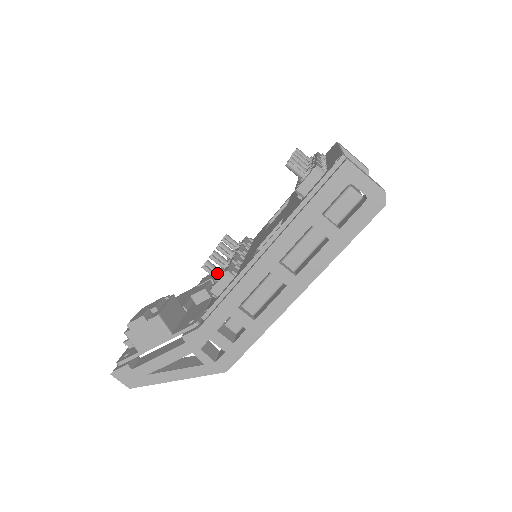
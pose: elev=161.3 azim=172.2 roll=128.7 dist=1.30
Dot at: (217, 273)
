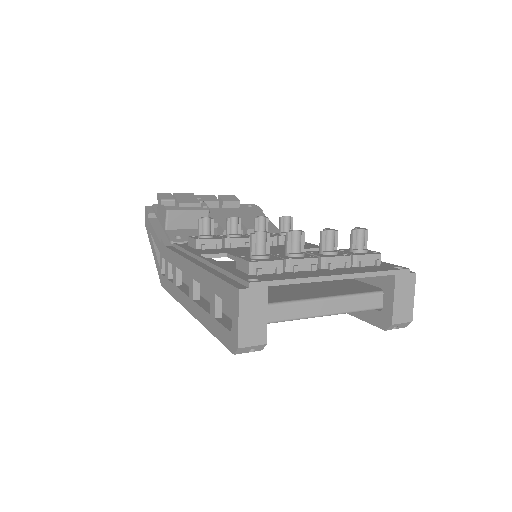
Dot at: (203, 233)
